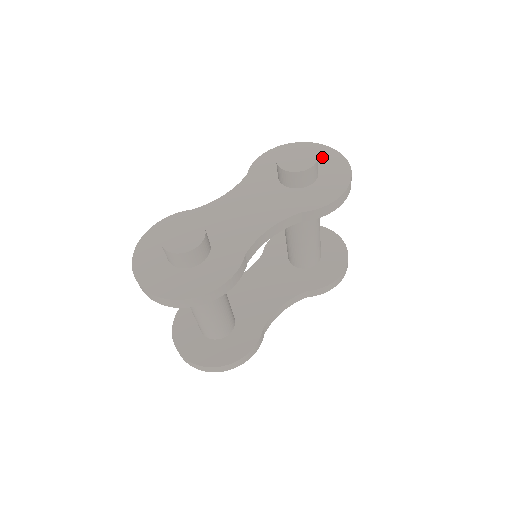
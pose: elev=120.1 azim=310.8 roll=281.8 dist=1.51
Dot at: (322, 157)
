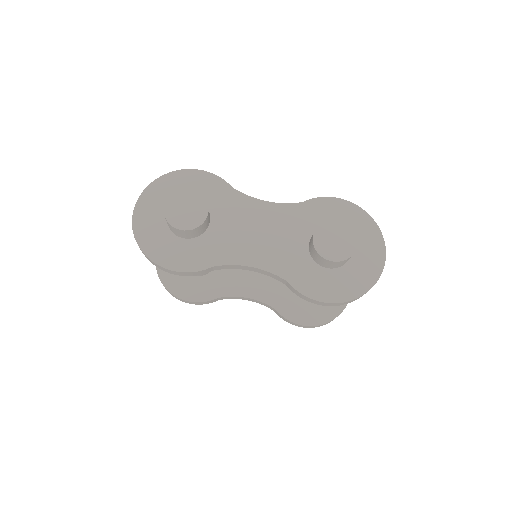
Dot at: (367, 255)
